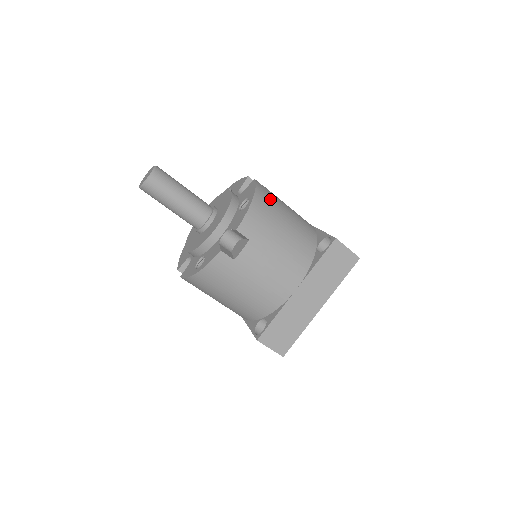
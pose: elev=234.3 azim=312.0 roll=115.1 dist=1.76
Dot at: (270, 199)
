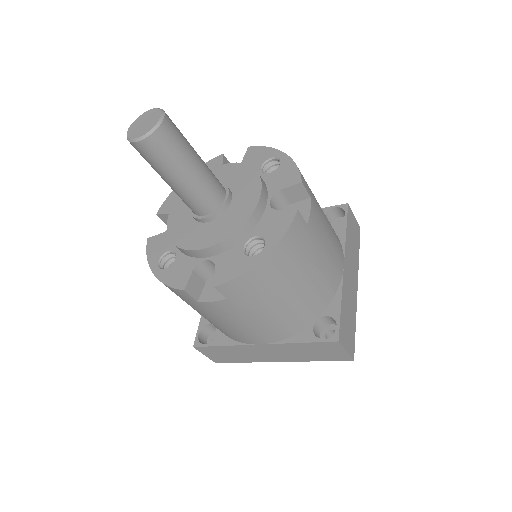
Dot at: occluded
